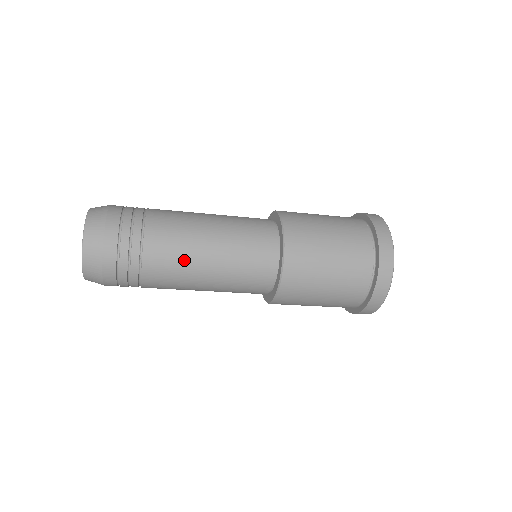
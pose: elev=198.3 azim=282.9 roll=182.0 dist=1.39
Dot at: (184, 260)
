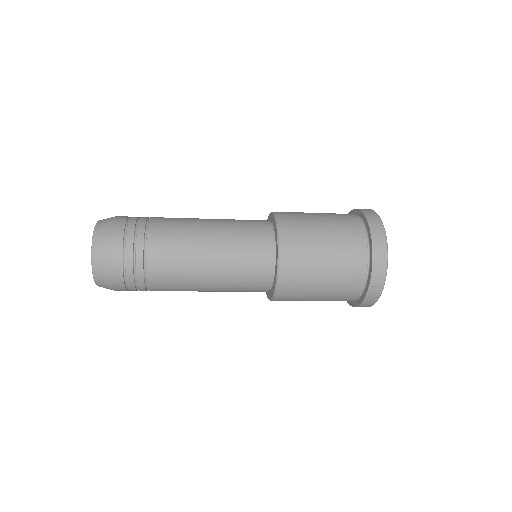
Dot at: (185, 289)
